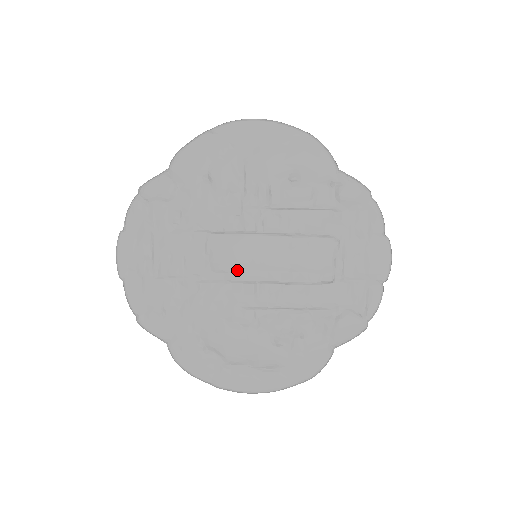
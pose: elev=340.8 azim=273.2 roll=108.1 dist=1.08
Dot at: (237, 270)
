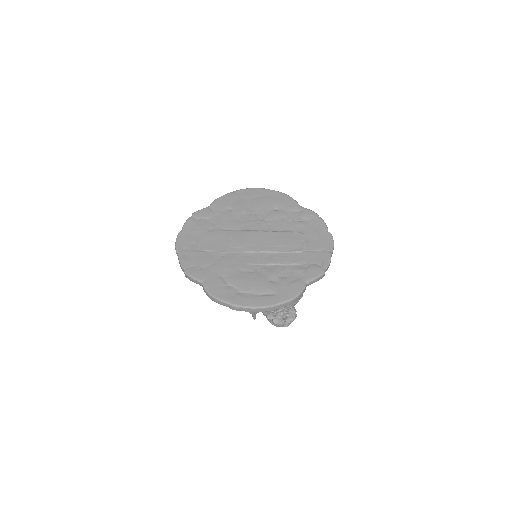
Dot at: (246, 247)
